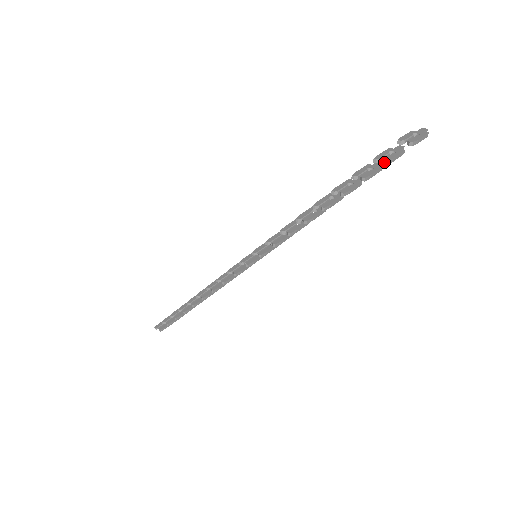
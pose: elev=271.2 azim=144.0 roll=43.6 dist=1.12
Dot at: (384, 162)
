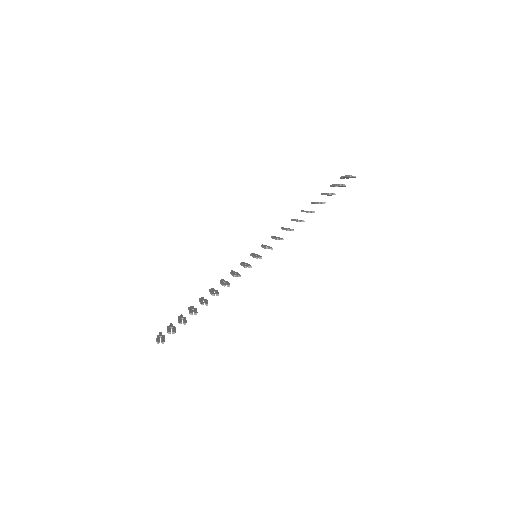
Dot at: (345, 185)
